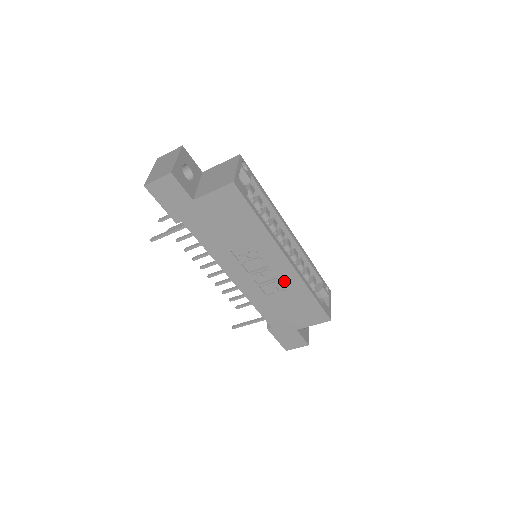
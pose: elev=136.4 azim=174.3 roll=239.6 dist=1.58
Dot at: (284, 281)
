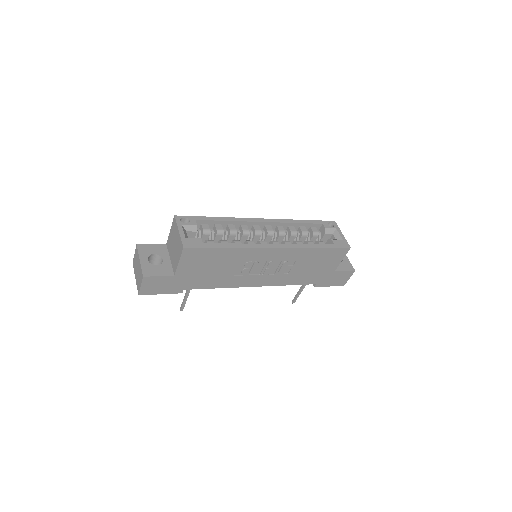
Dot at: (288, 259)
